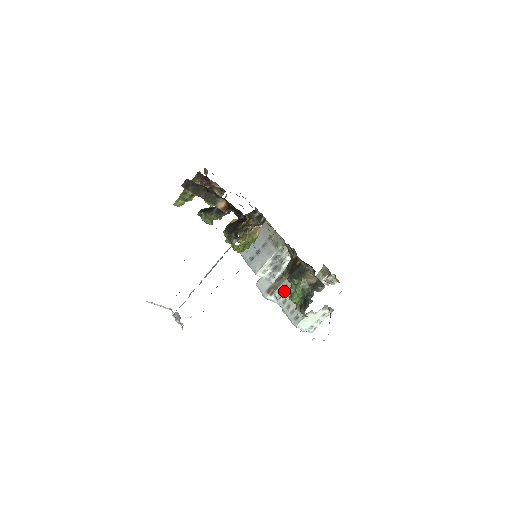
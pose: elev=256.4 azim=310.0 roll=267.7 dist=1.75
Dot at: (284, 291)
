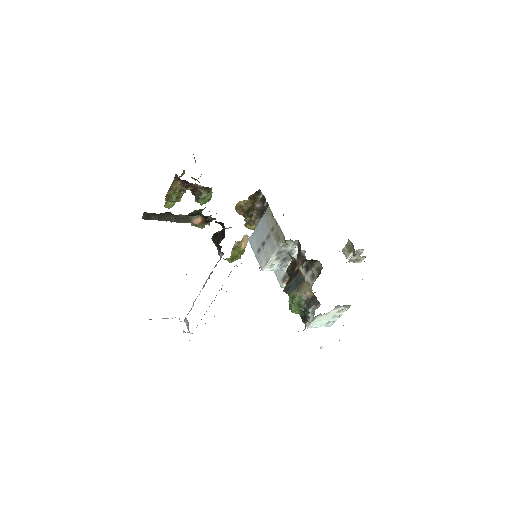
Dot at: occluded
